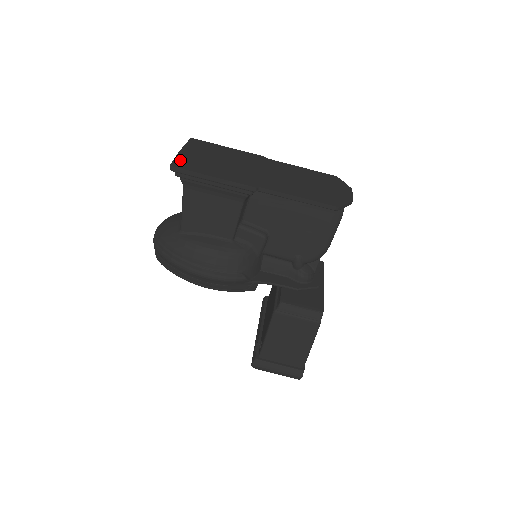
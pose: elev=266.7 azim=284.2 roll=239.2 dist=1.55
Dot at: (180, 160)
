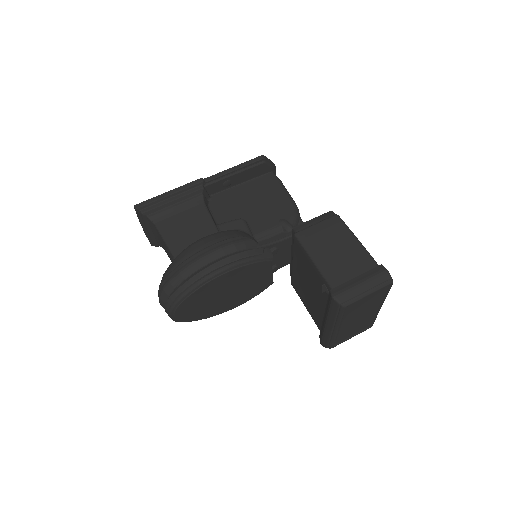
Dot at: occluded
